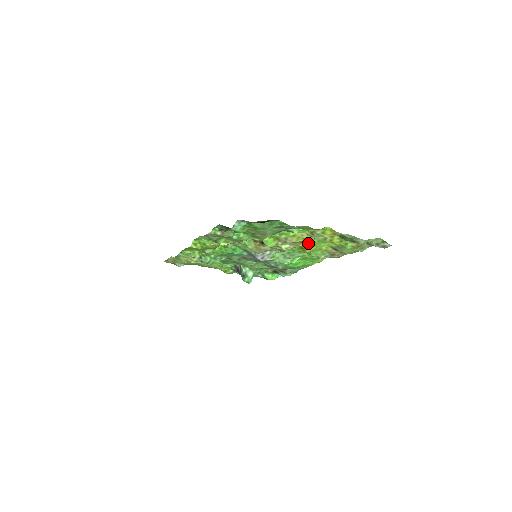
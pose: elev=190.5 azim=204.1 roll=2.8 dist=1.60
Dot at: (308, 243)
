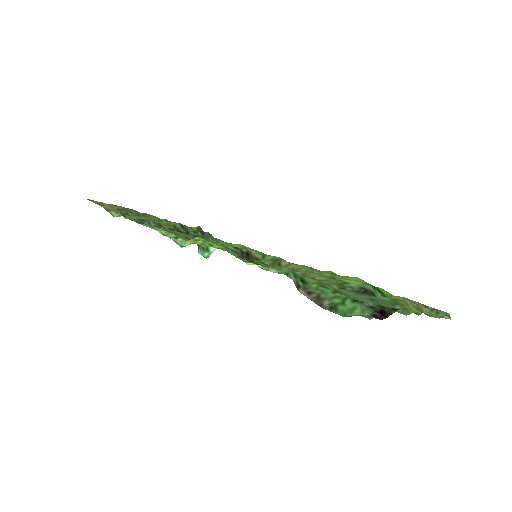
Dot at: occluded
